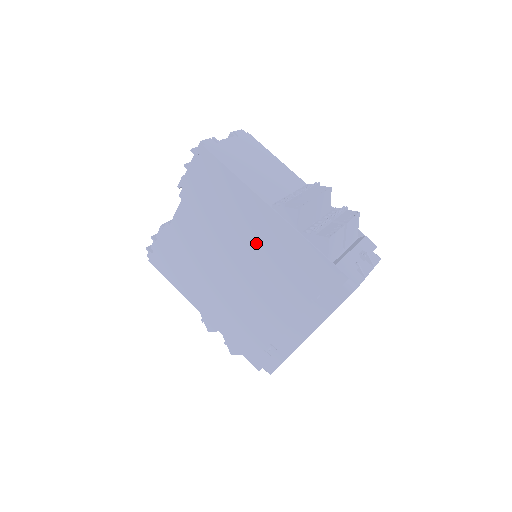
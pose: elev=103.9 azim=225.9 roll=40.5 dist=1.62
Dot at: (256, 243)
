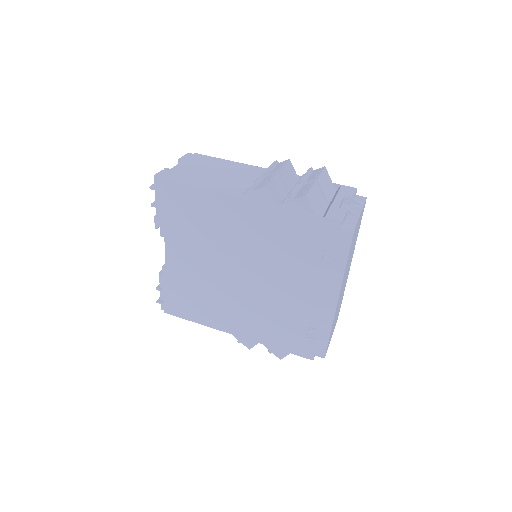
Dot at: (247, 239)
